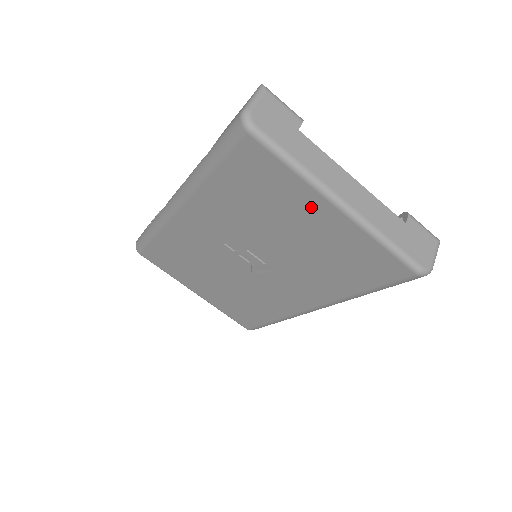
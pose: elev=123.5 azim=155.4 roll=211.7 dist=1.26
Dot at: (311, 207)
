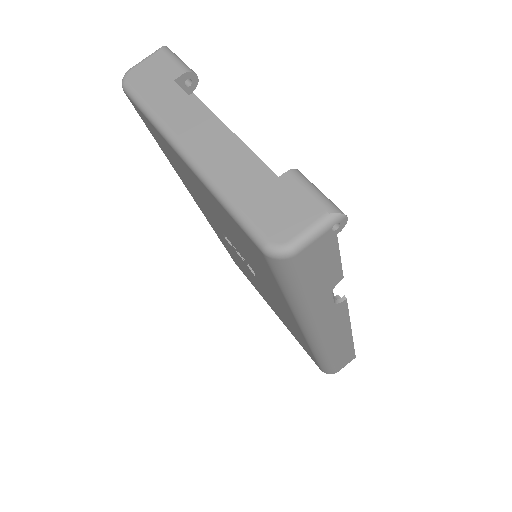
Dot at: (183, 166)
